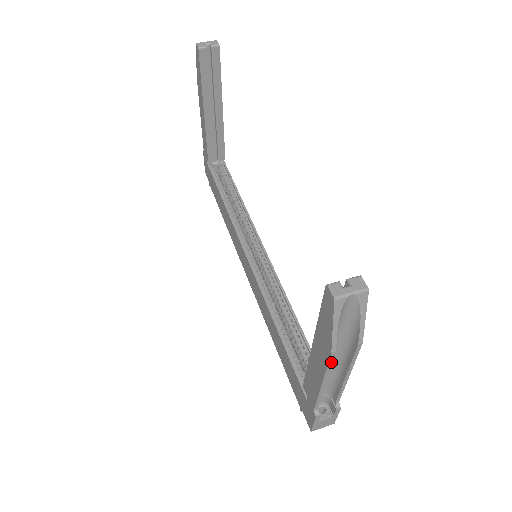
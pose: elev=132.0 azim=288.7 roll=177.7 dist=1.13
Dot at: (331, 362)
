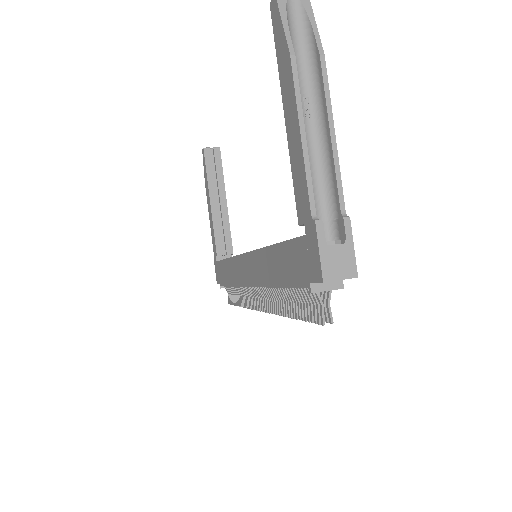
Dot at: (297, 79)
